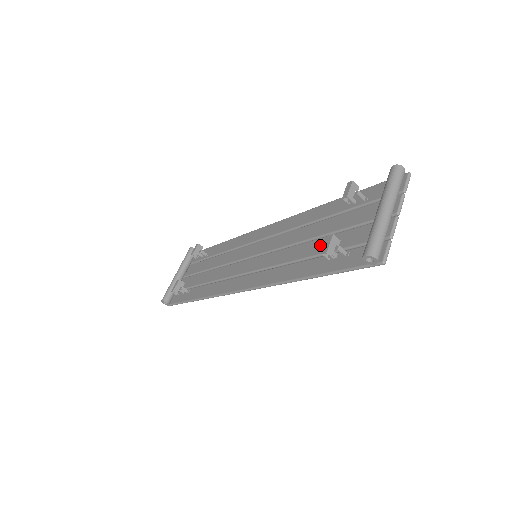
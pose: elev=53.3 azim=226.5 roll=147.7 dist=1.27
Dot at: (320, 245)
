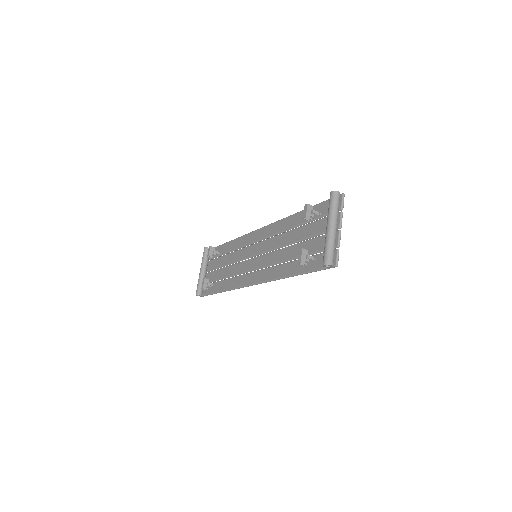
Dot at: (297, 250)
